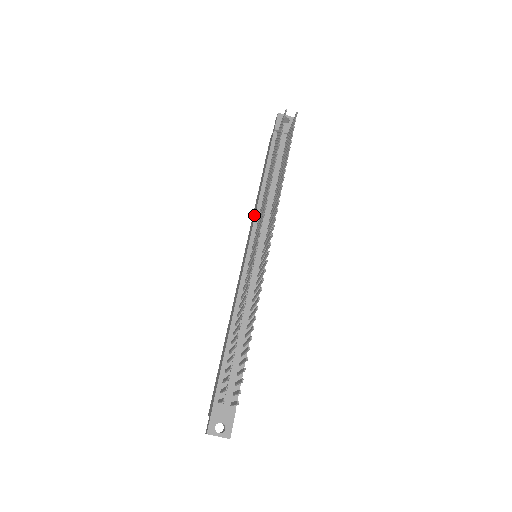
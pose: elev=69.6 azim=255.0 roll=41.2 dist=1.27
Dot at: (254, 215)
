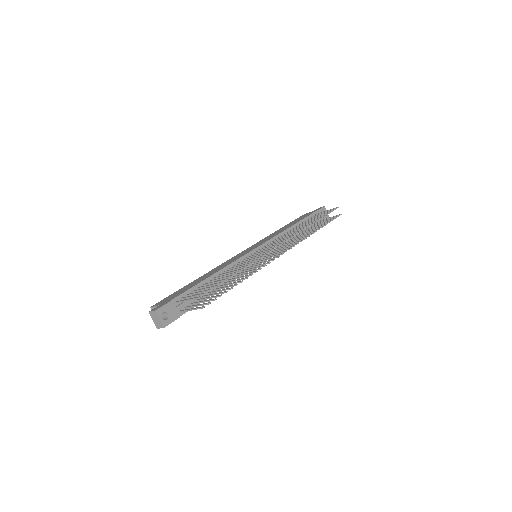
Dot at: (272, 236)
